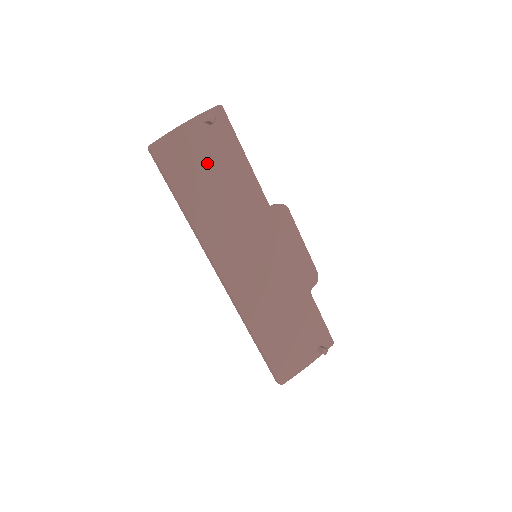
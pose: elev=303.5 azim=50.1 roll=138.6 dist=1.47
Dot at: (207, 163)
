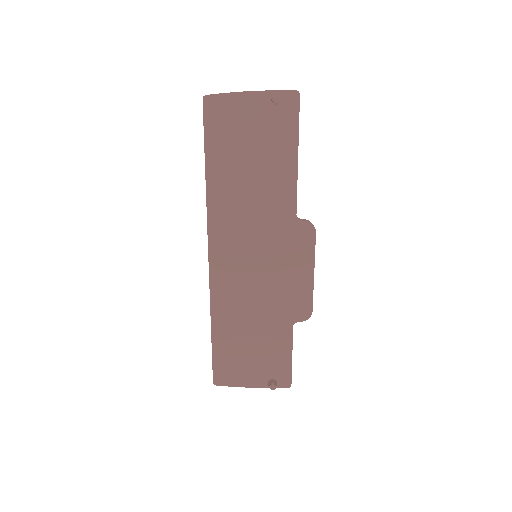
Dot at: (252, 141)
